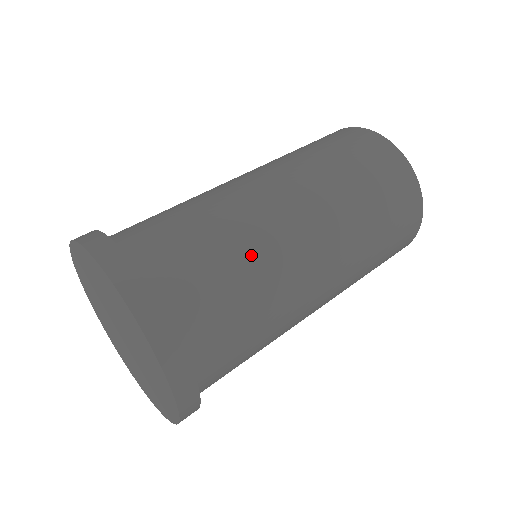
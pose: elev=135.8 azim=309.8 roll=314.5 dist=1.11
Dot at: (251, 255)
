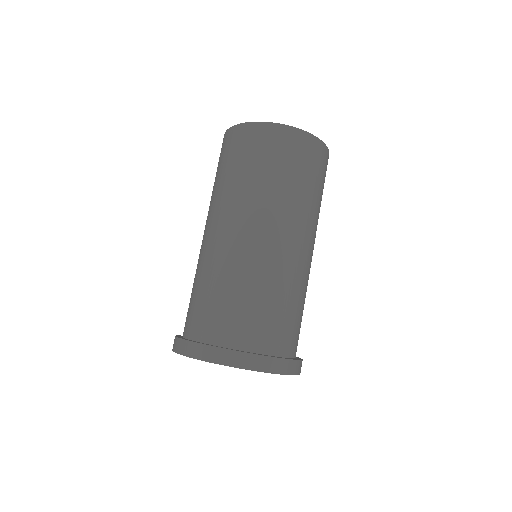
Dot at: (300, 293)
